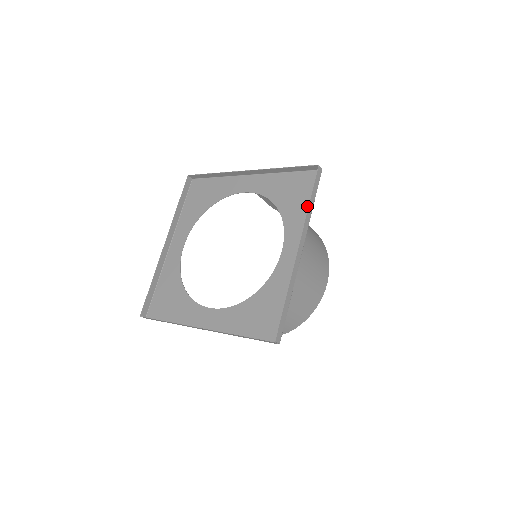
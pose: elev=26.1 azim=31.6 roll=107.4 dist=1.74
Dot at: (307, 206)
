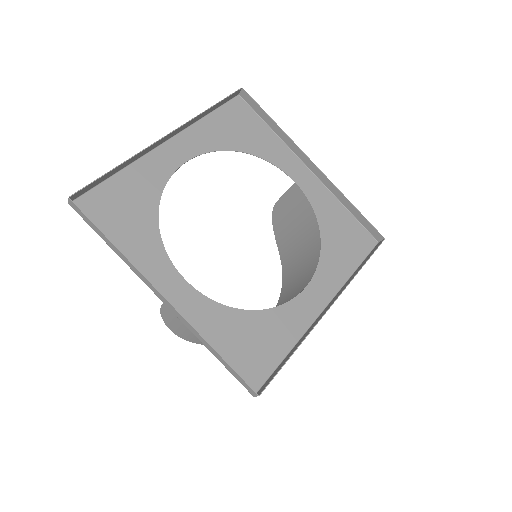
Dot at: (350, 265)
